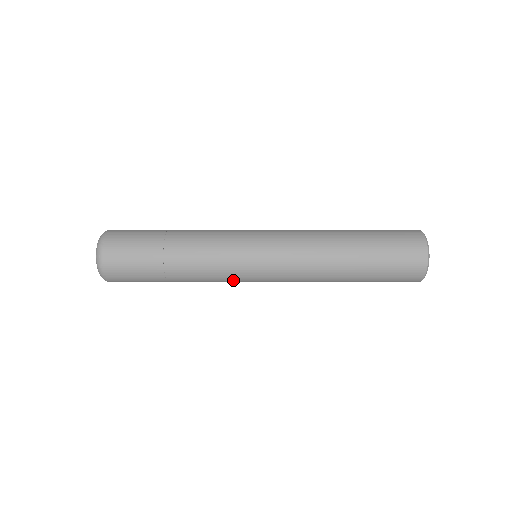
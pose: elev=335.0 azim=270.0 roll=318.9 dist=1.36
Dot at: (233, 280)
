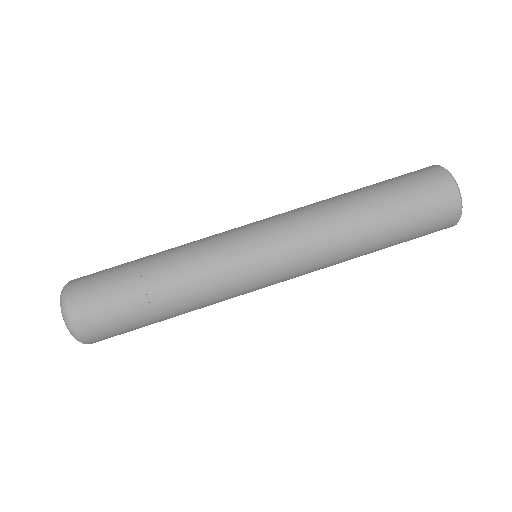
Dot at: occluded
